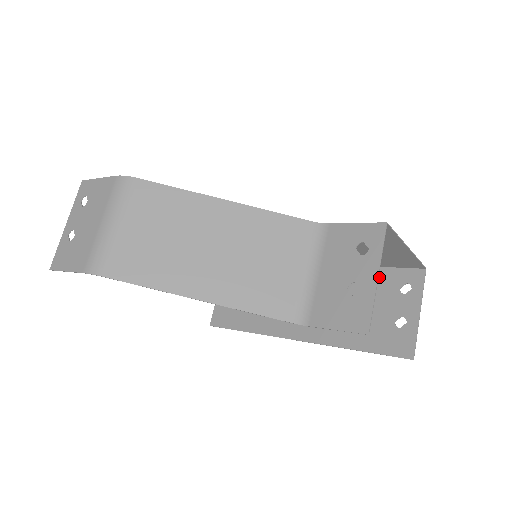
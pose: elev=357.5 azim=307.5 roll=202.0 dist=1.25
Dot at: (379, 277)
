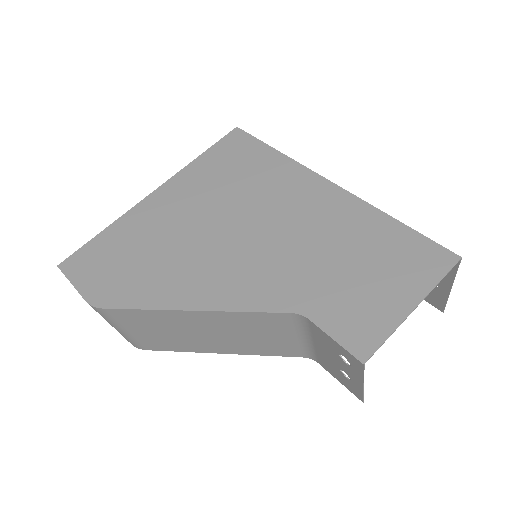
Dot at: occluded
